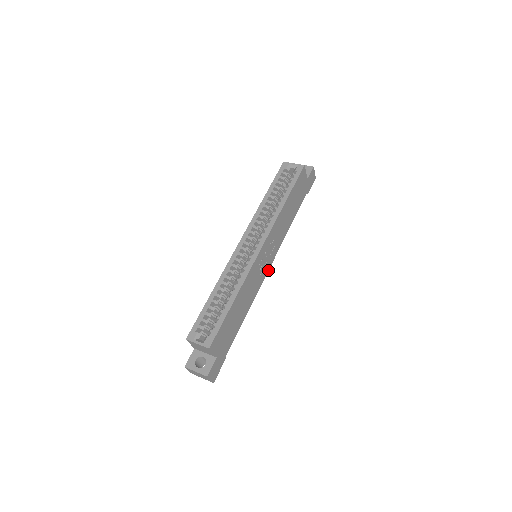
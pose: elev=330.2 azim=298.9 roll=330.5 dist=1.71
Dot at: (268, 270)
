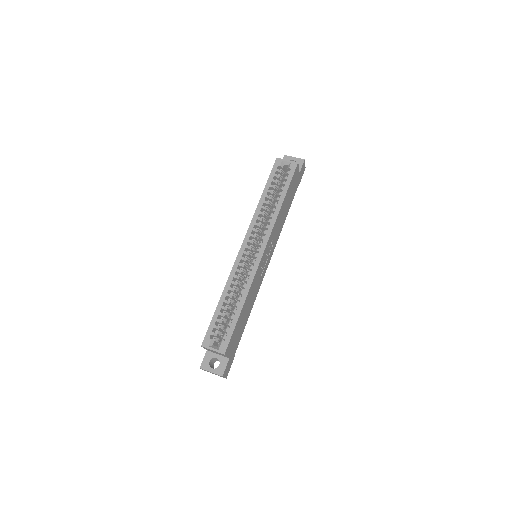
Dot at: (267, 267)
